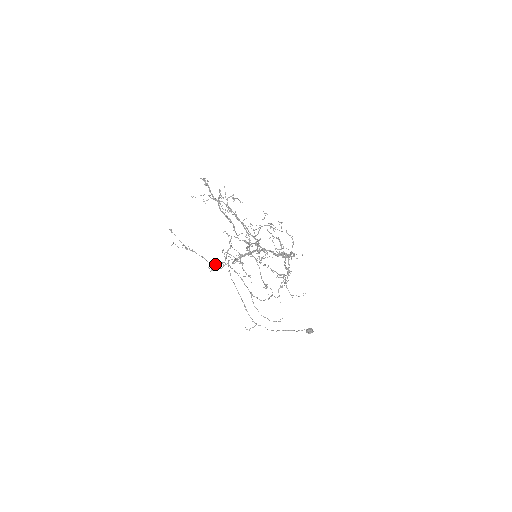
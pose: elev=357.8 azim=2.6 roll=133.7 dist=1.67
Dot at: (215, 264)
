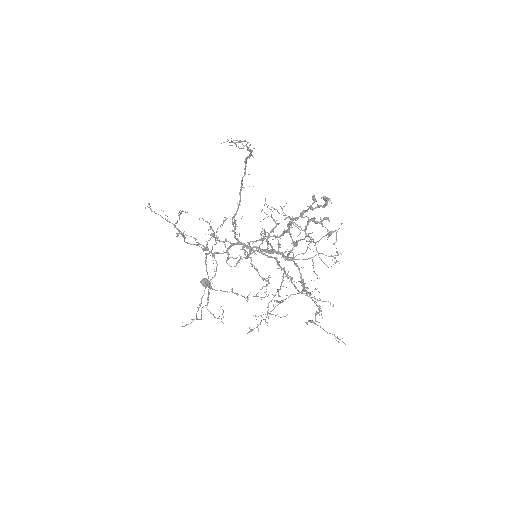
Dot at: (191, 244)
